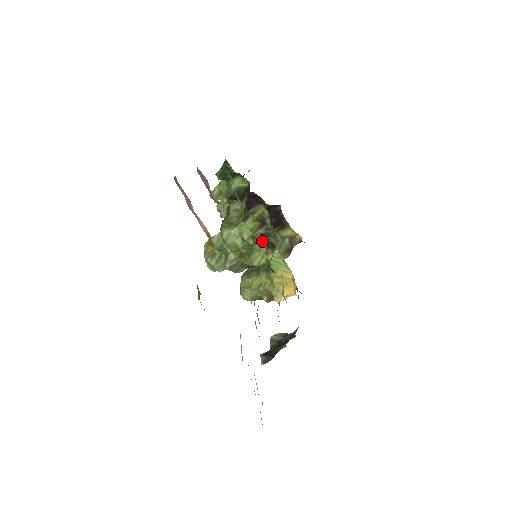
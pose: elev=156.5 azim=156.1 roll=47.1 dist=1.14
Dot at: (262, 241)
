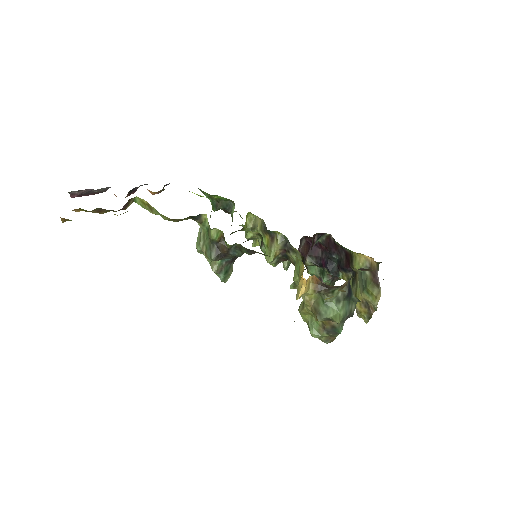
Dot at: occluded
